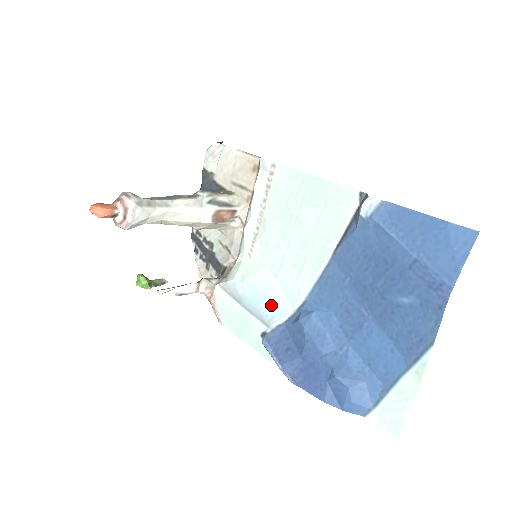
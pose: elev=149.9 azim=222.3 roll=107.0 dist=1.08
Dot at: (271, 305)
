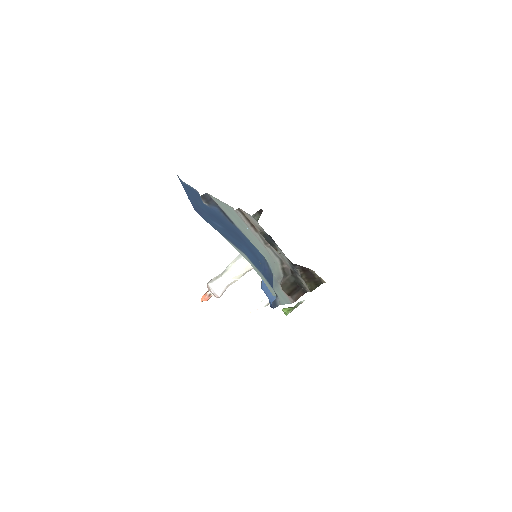
Dot at: occluded
